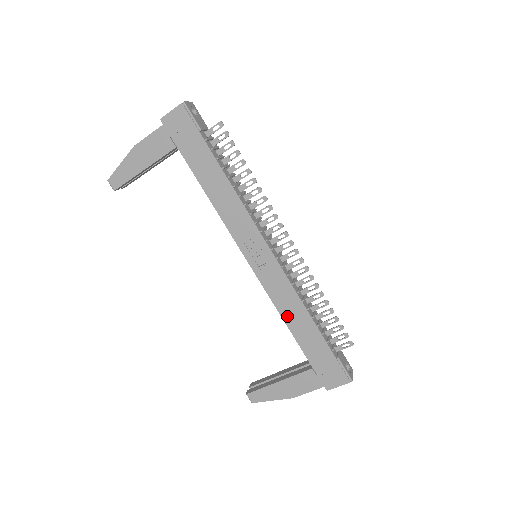
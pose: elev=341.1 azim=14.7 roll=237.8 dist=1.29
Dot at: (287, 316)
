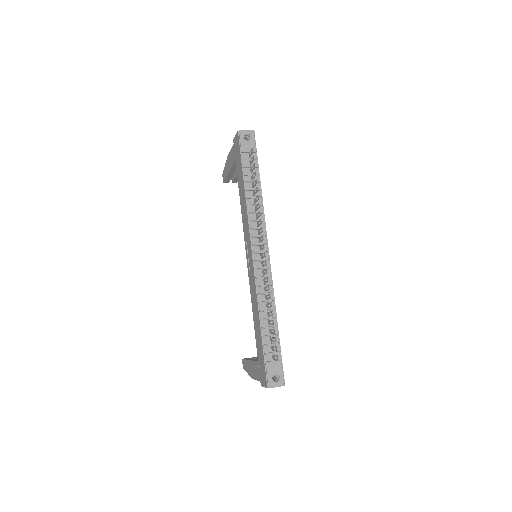
Dot at: (254, 310)
